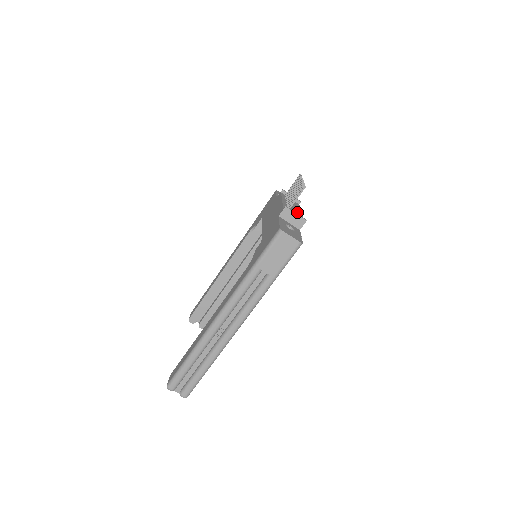
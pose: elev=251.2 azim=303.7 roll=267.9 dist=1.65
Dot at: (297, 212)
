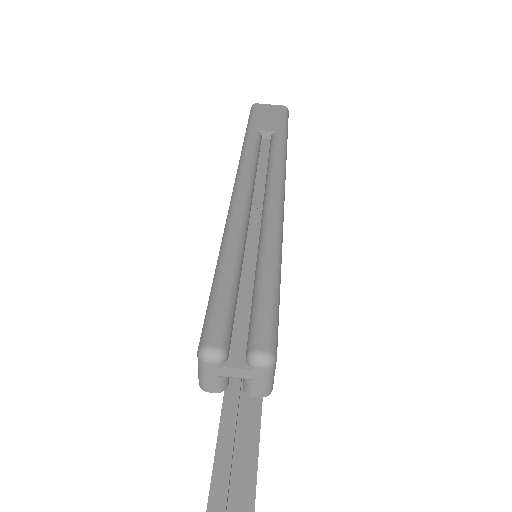
Dot at: occluded
